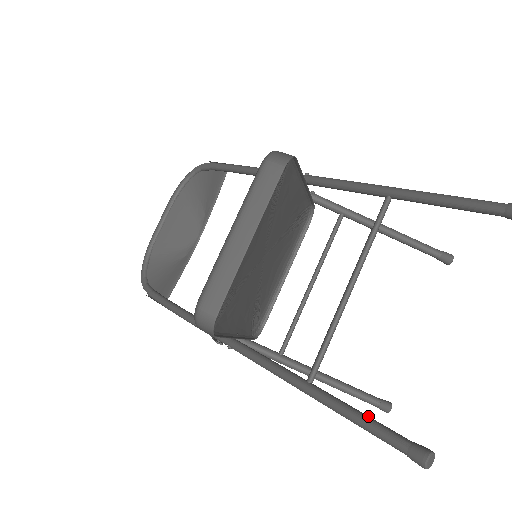
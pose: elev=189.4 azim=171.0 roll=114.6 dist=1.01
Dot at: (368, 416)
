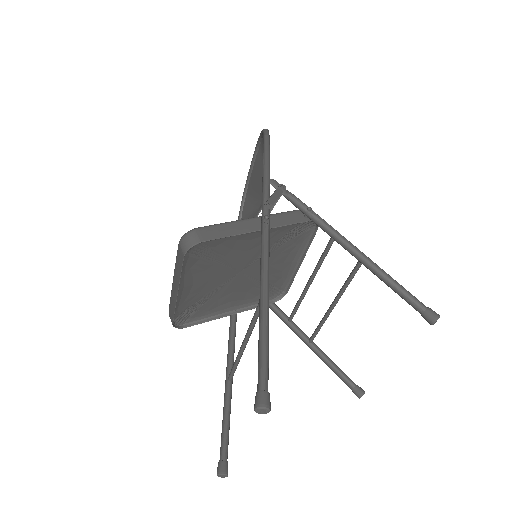
Dot at: (226, 426)
